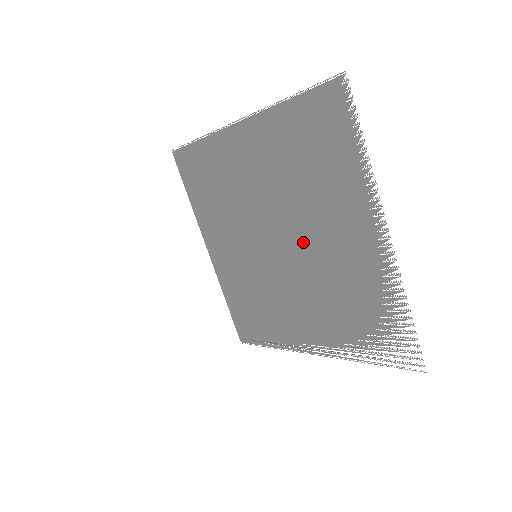
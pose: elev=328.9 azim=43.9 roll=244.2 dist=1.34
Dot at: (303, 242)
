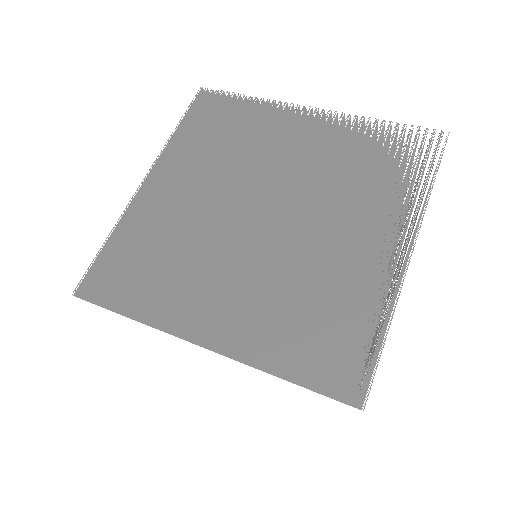
Dot at: (278, 181)
